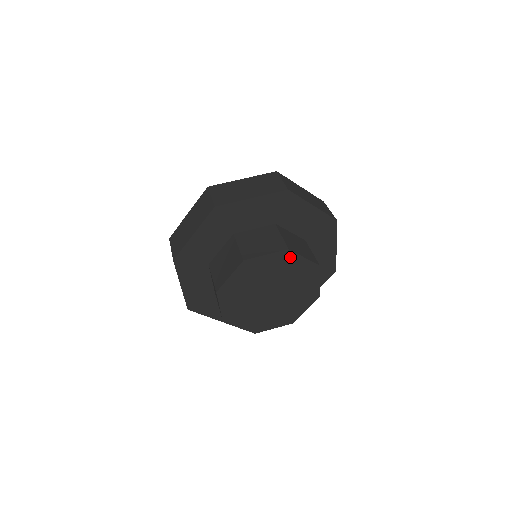
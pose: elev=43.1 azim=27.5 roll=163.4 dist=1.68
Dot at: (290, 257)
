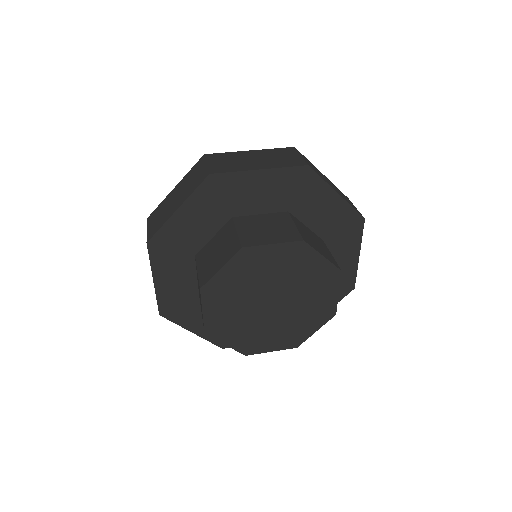
Dot at: (253, 254)
